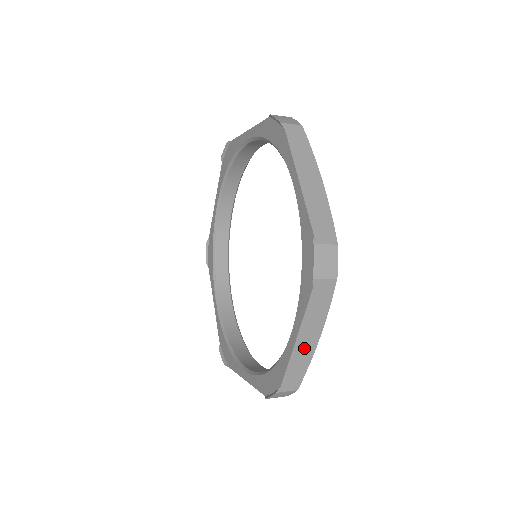
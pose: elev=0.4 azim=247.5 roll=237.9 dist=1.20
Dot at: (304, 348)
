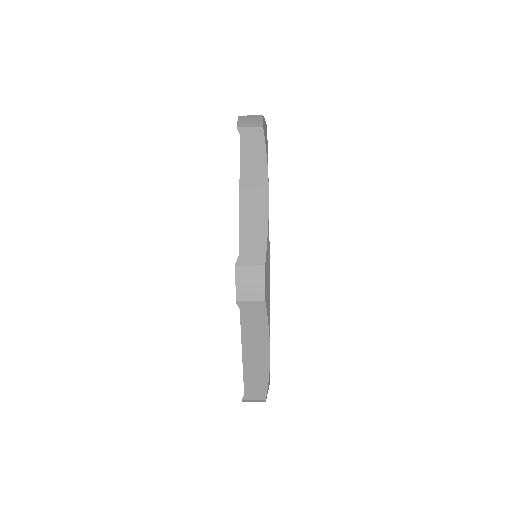
Dot at: (255, 363)
